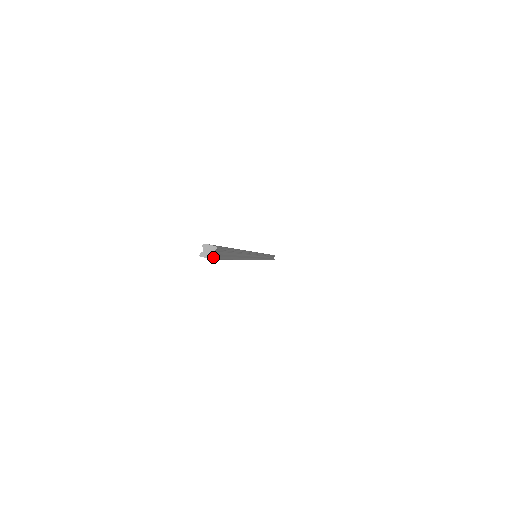
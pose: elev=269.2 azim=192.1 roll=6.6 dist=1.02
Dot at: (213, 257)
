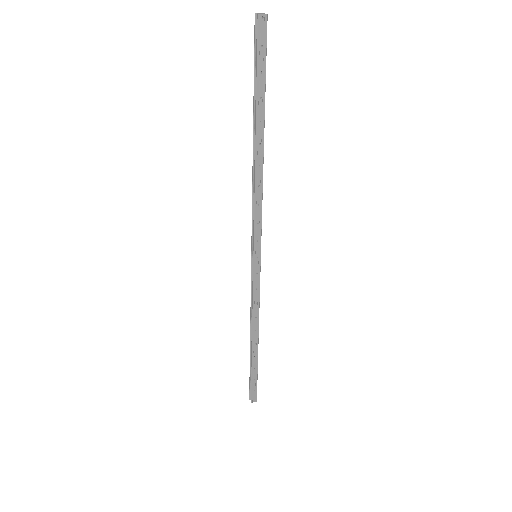
Dot at: (266, 14)
